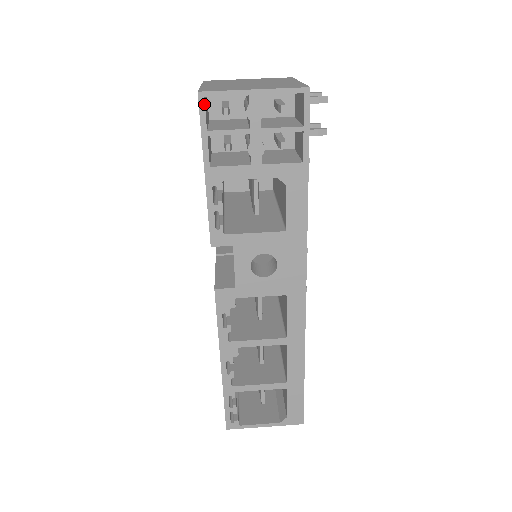
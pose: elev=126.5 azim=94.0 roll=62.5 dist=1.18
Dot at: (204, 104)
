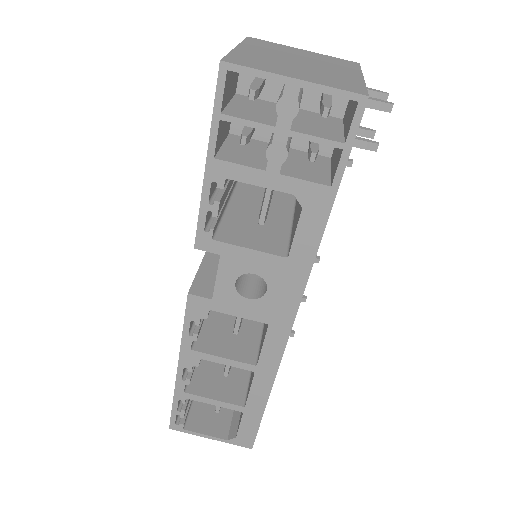
Dot at: (225, 79)
